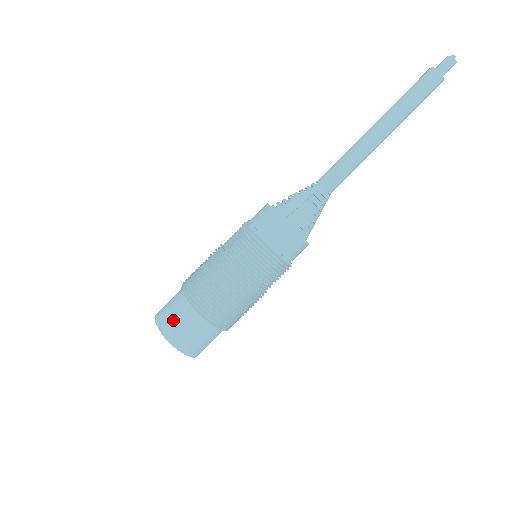
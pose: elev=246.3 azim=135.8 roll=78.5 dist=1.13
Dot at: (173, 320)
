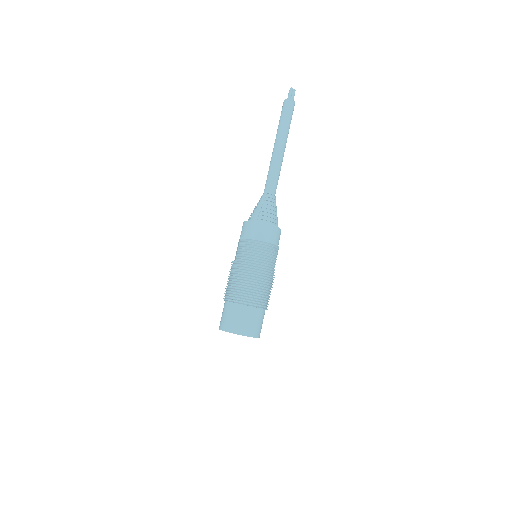
Dot at: (229, 319)
